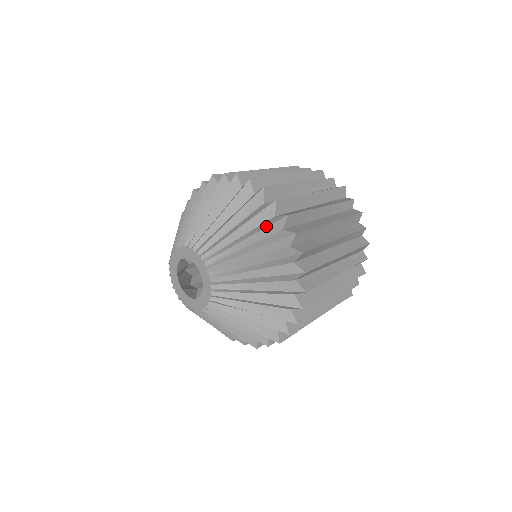
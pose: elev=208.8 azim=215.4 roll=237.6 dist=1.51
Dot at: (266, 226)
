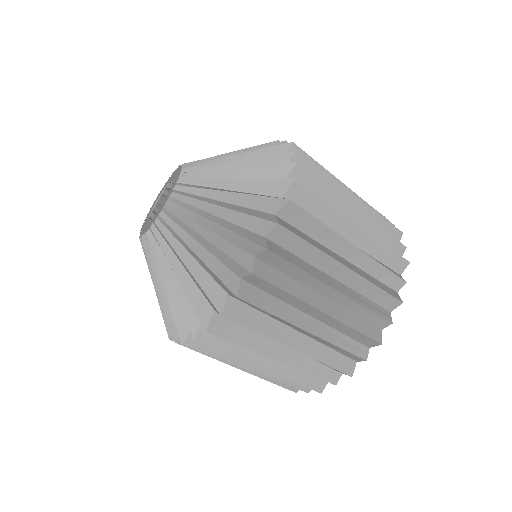
Dot at: (265, 149)
